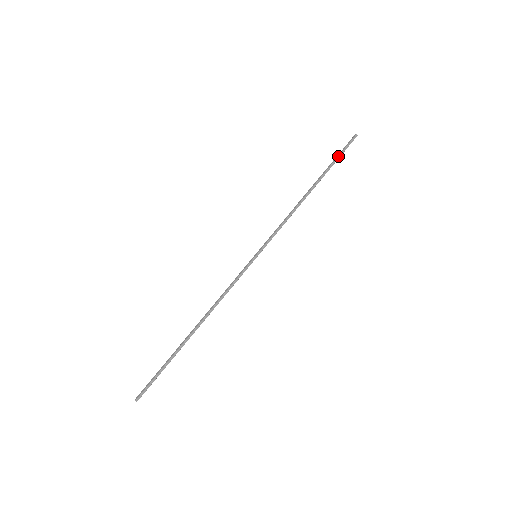
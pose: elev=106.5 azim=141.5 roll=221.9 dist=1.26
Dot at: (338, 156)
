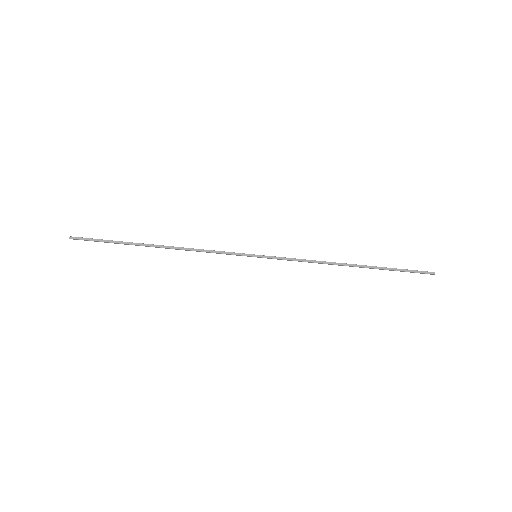
Dot at: (400, 271)
